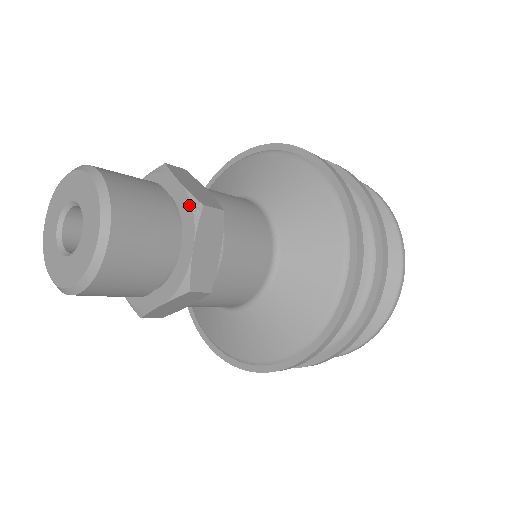
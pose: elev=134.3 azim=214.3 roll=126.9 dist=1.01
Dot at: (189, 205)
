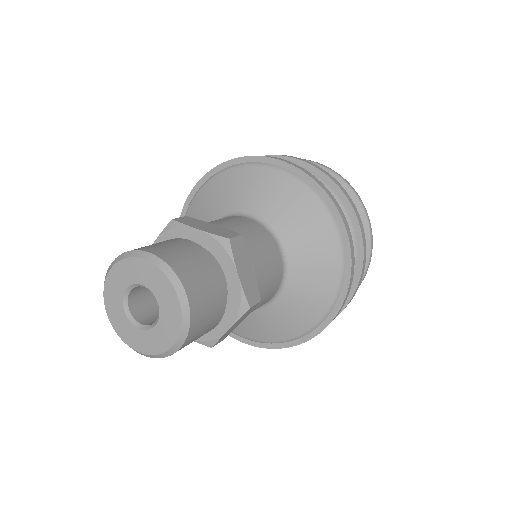
Dot at: (217, 244)
